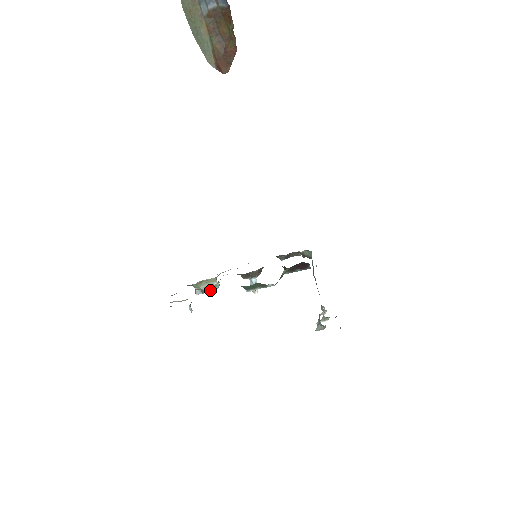
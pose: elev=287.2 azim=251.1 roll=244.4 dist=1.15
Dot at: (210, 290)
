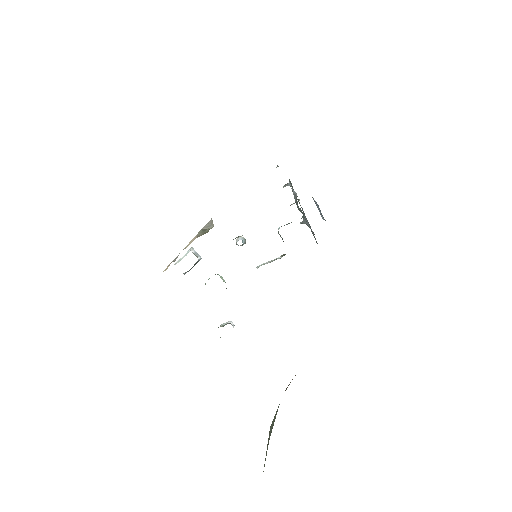
Dot at: occluded
